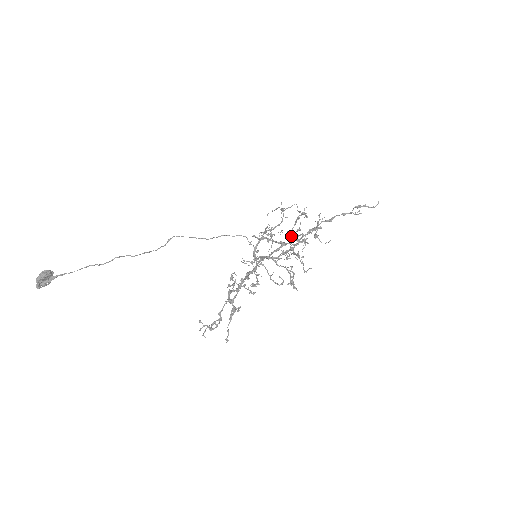
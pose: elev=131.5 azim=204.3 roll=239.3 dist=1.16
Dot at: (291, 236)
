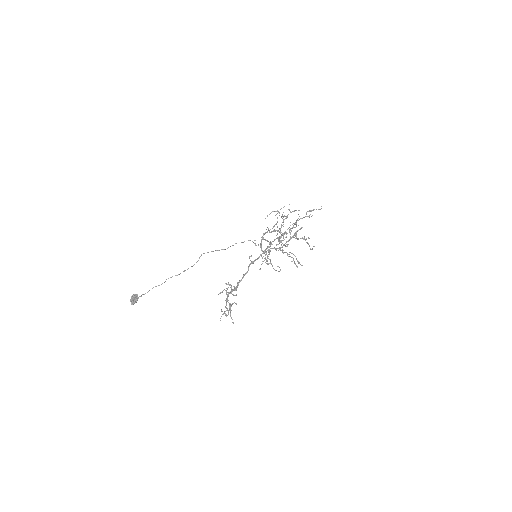
Dot at: (293, 226)
